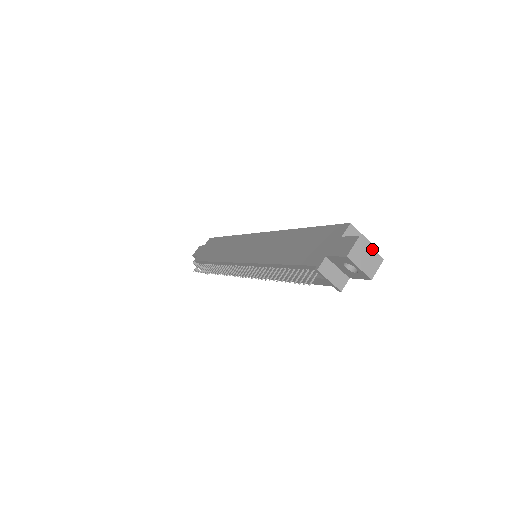
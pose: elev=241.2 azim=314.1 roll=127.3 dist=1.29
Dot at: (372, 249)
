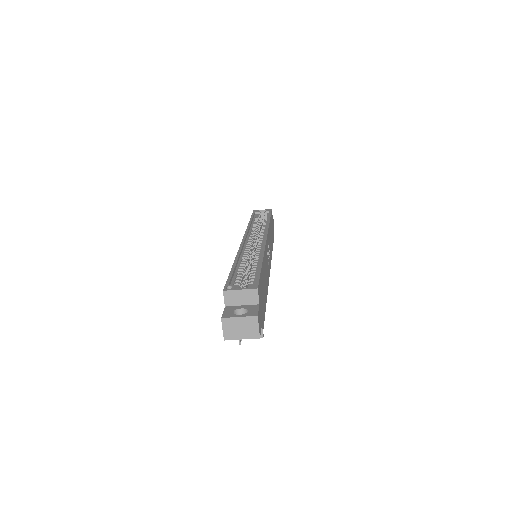
Dot at: (240, 318)
